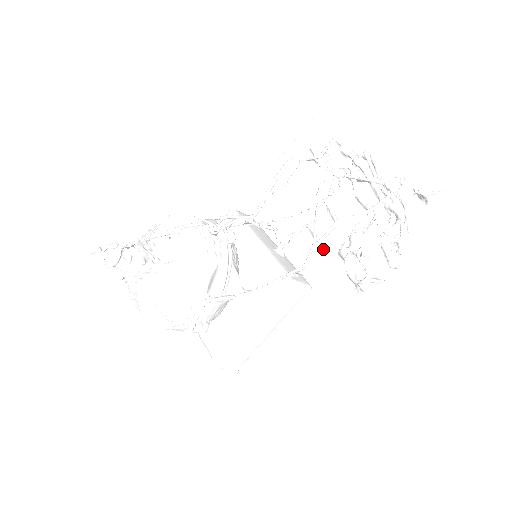
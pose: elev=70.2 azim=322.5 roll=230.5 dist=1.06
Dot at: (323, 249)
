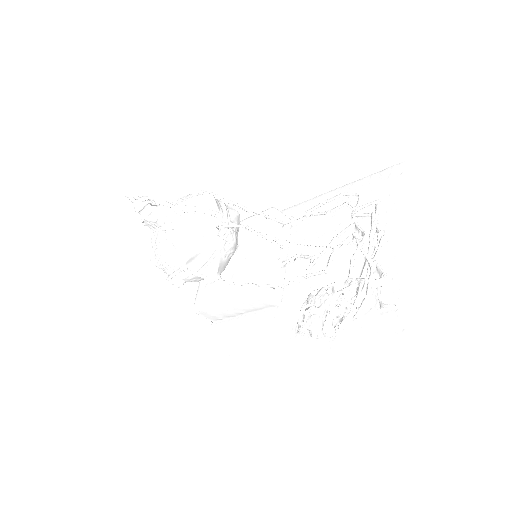
Dot at: (307, 283)
